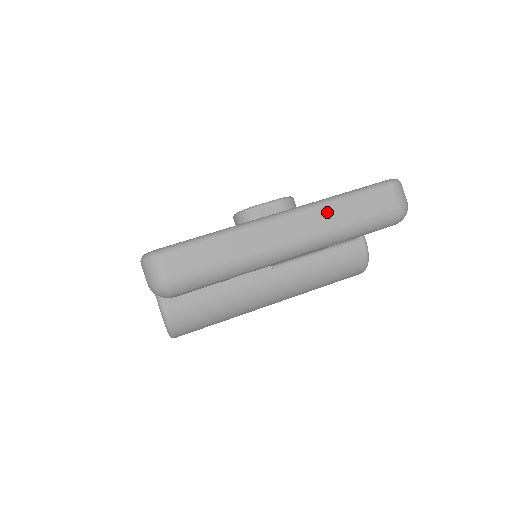
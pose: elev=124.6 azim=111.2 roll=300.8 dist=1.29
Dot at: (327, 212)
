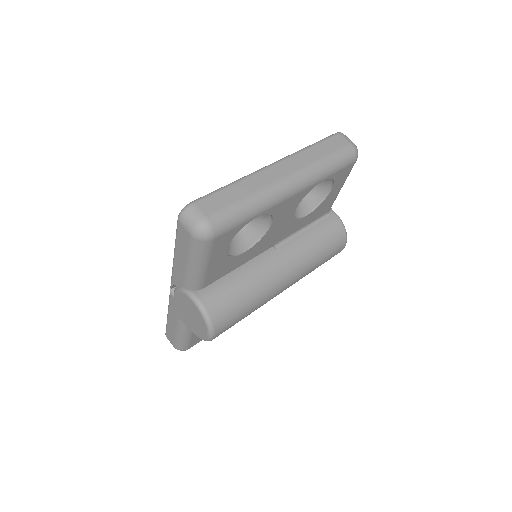
Dot at: (304, 156)
